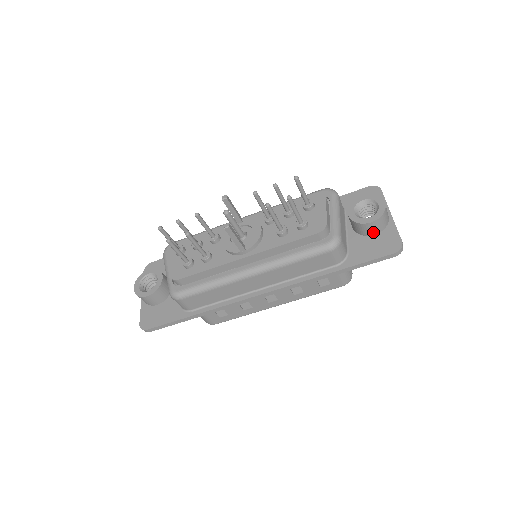
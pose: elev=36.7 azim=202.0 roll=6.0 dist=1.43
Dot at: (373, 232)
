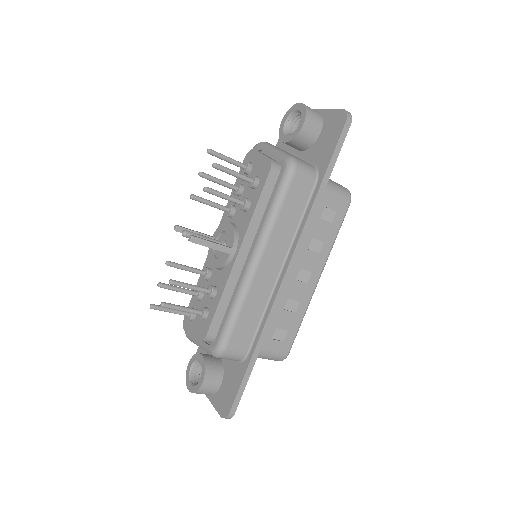
Dot at: (316, 132)
